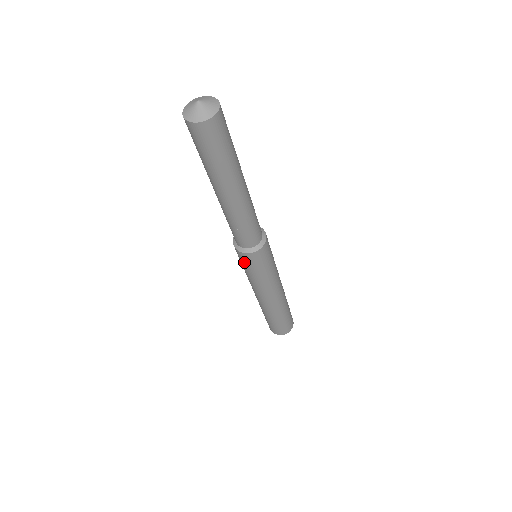
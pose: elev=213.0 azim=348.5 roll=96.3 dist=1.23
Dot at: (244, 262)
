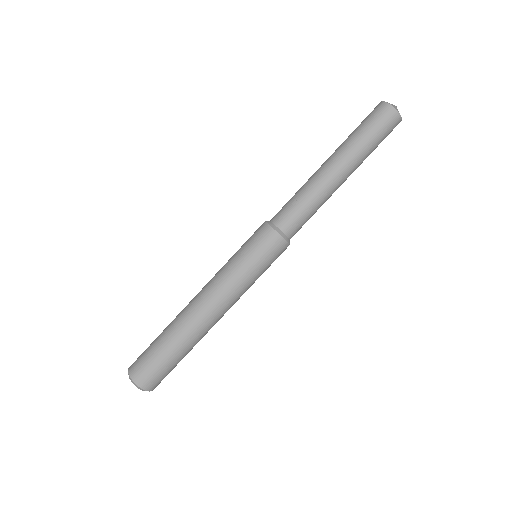
Dot at: (257, 241)
